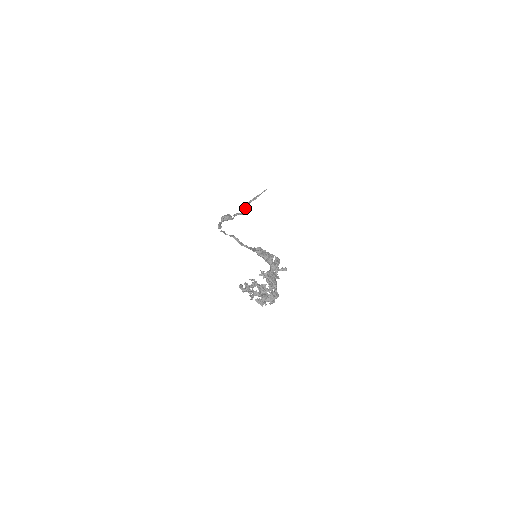
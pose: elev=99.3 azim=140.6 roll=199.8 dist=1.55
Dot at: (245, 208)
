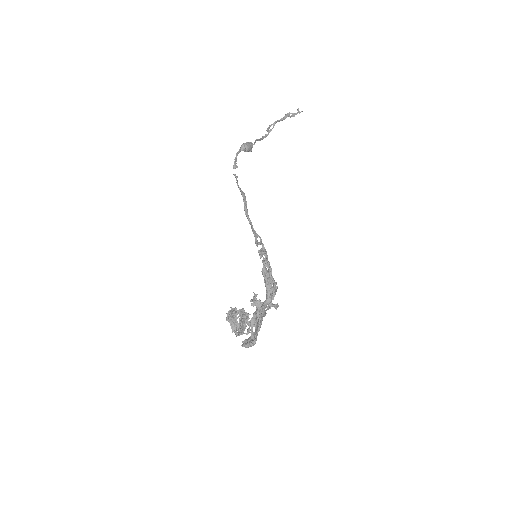
Dot at: (269, 130)
